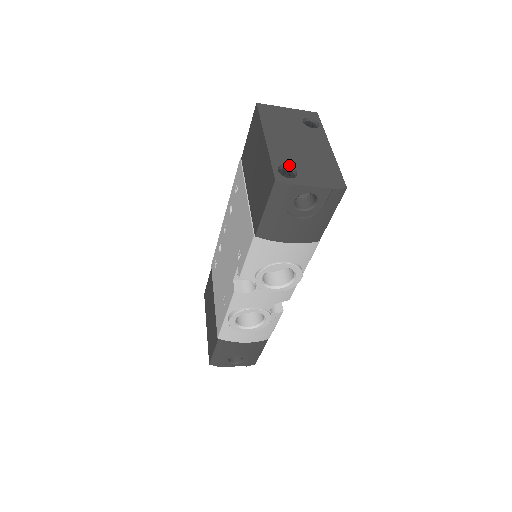
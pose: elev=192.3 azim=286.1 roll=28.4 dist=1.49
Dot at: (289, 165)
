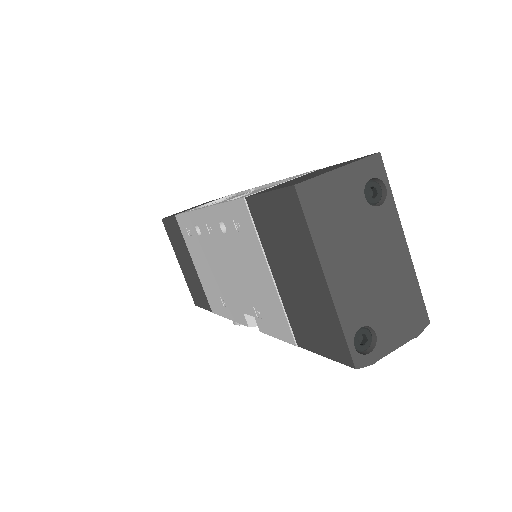
Dot at: (365, 325)
